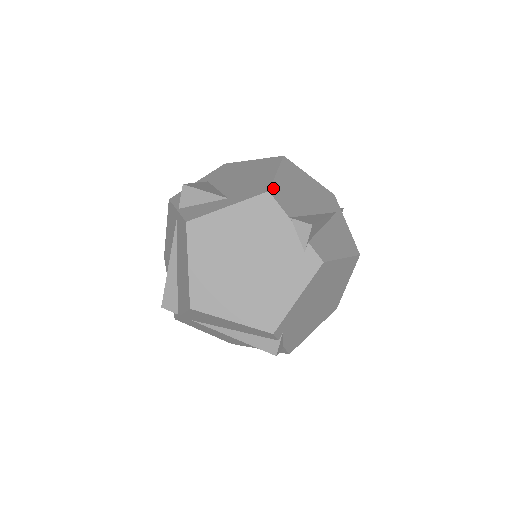
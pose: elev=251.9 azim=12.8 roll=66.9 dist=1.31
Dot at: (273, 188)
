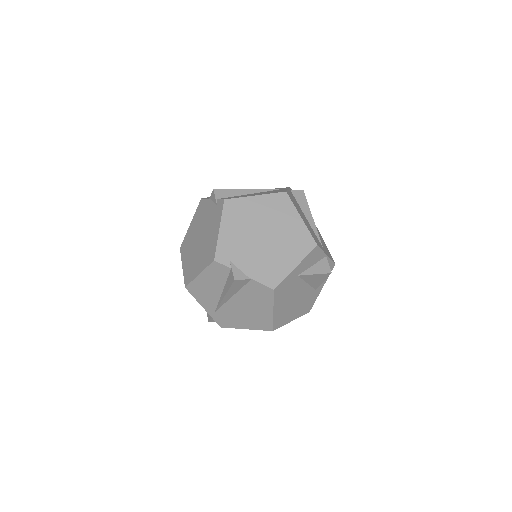
Dot at: (208, 197)
